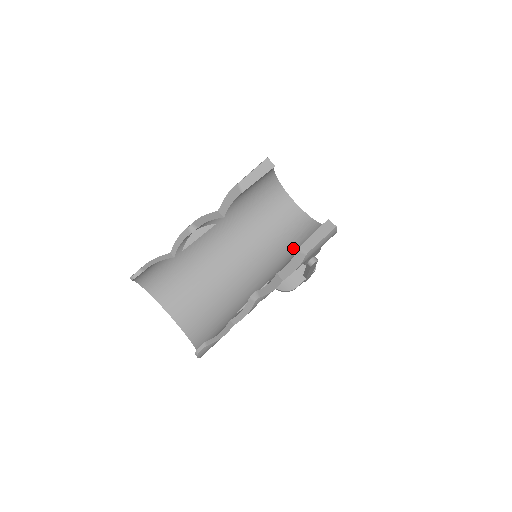
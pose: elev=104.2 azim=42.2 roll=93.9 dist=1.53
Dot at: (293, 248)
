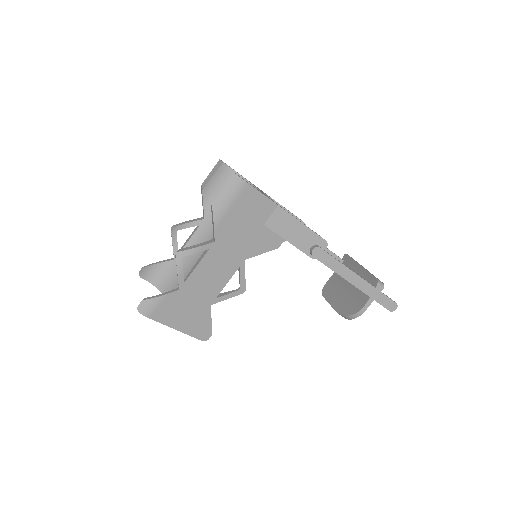
Dot at: occluded
